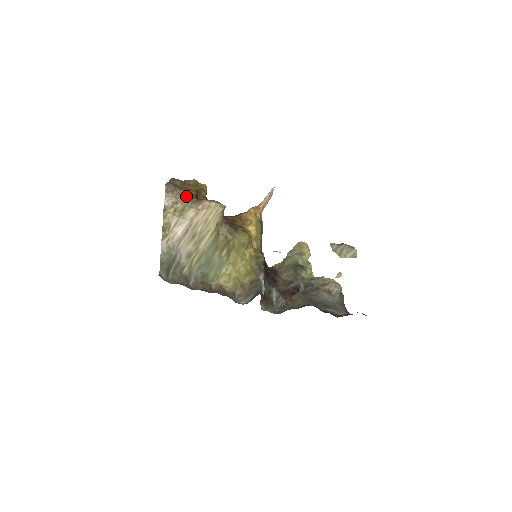
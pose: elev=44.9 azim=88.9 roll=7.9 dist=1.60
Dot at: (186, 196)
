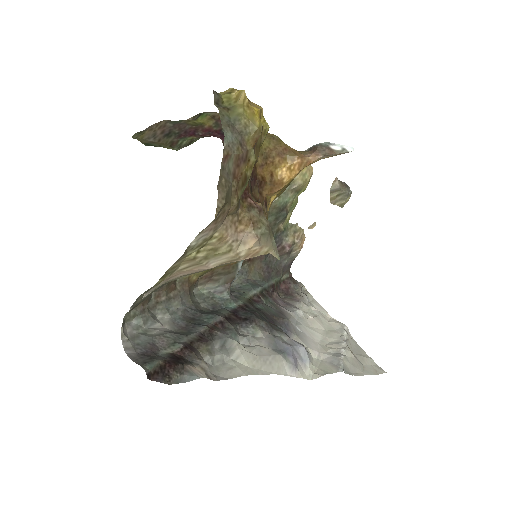
Dot at: (232, 212)
